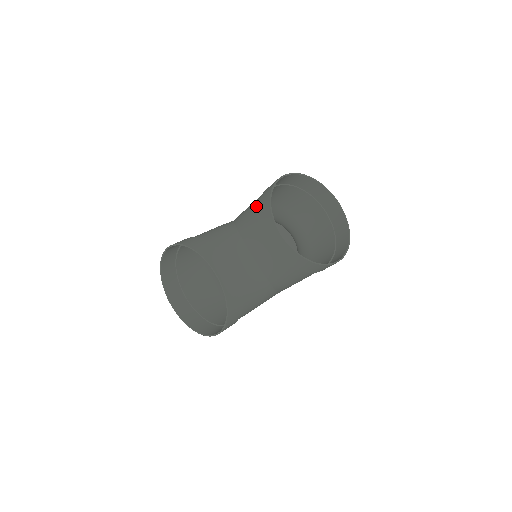
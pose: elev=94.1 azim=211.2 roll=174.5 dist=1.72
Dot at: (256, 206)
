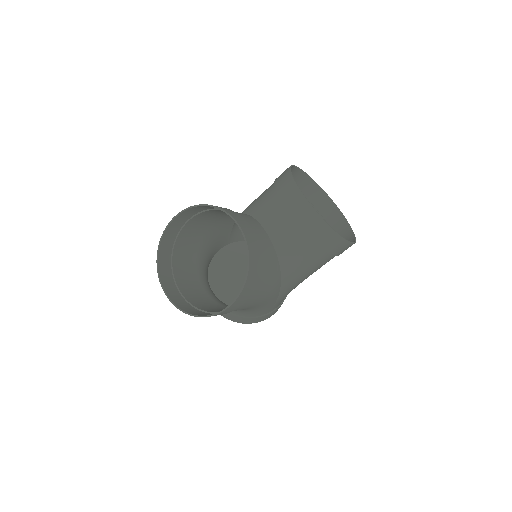
Dot at: (270, 187)
